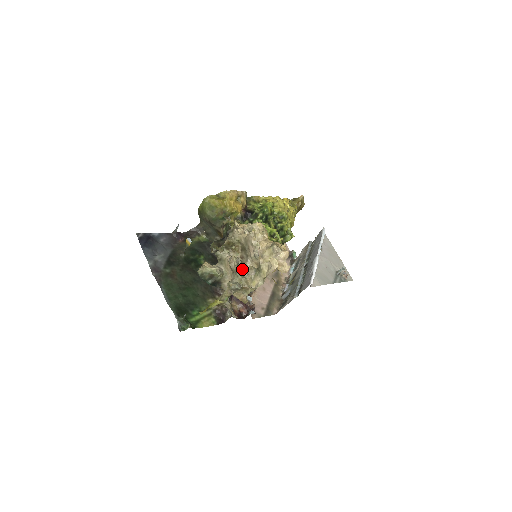
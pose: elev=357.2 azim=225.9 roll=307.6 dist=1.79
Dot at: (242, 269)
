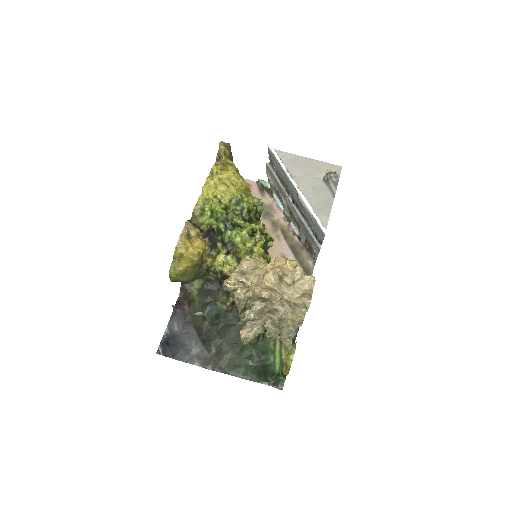
Dot at: (278, 317)
